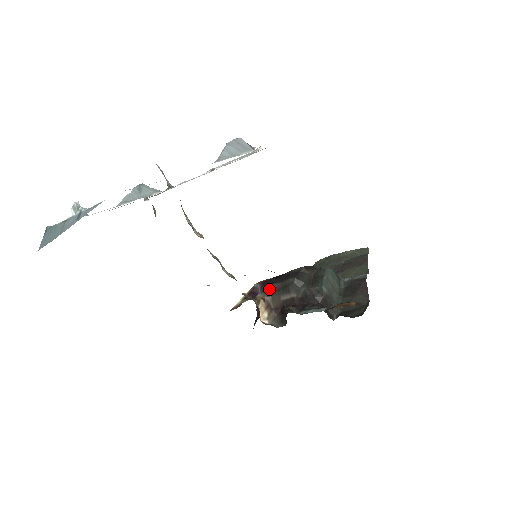
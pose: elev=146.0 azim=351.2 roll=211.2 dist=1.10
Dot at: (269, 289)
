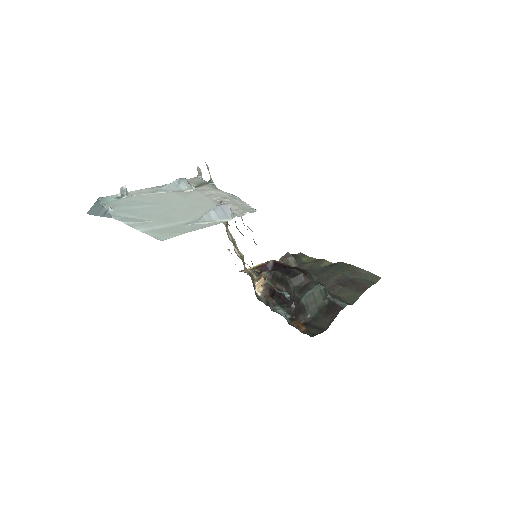
Dot at: (273, 273)
